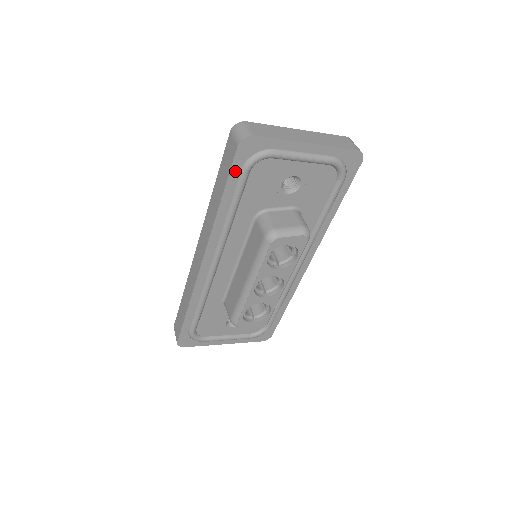
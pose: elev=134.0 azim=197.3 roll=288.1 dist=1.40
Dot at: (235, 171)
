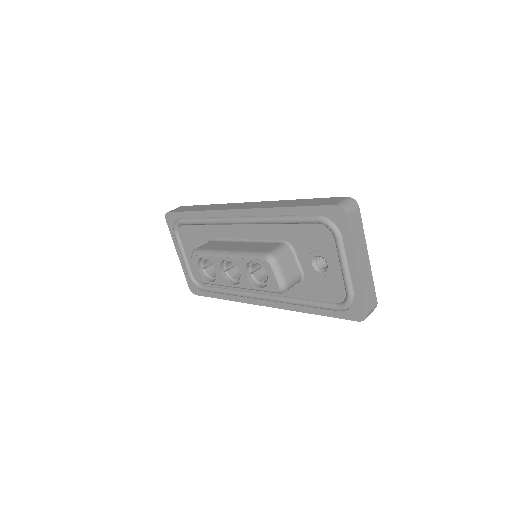
Dot at: (315, 210)
